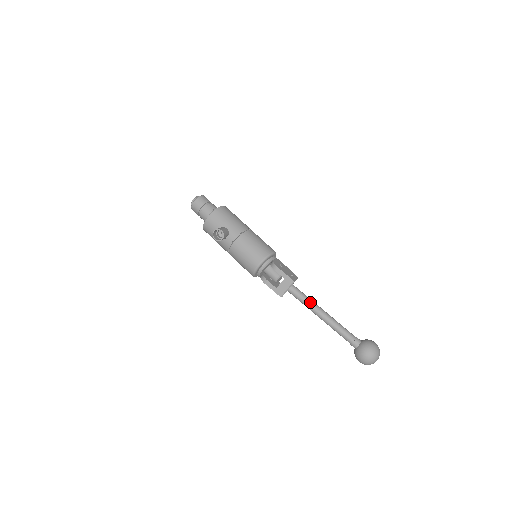
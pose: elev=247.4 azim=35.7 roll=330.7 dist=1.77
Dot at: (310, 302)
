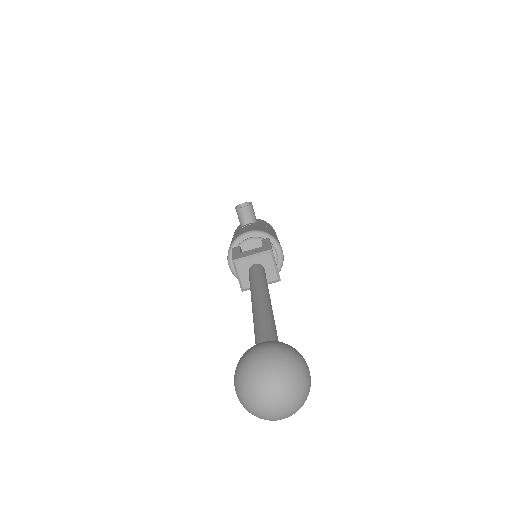
Dot at: (263, 282)
